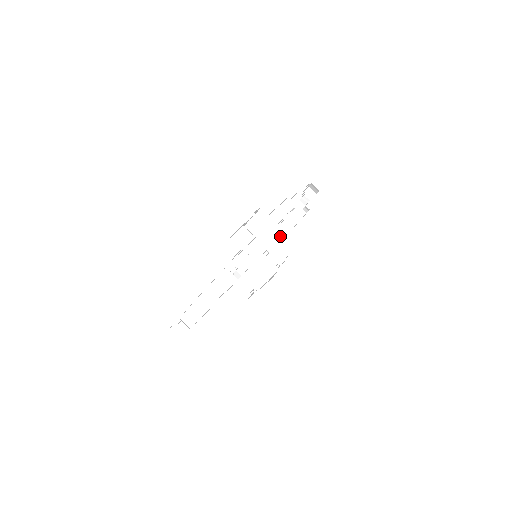
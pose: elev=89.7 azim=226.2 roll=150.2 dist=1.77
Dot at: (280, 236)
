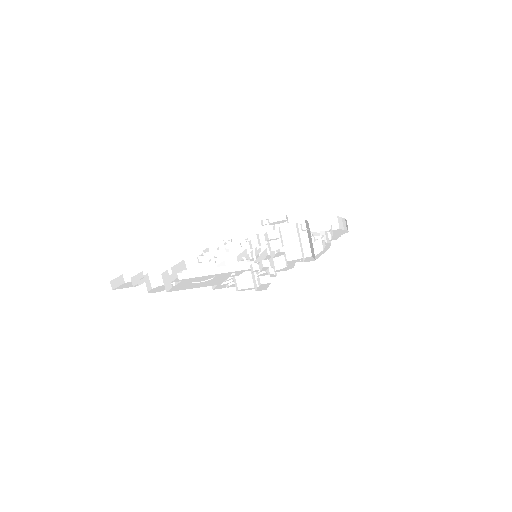
Dot at: occluded
